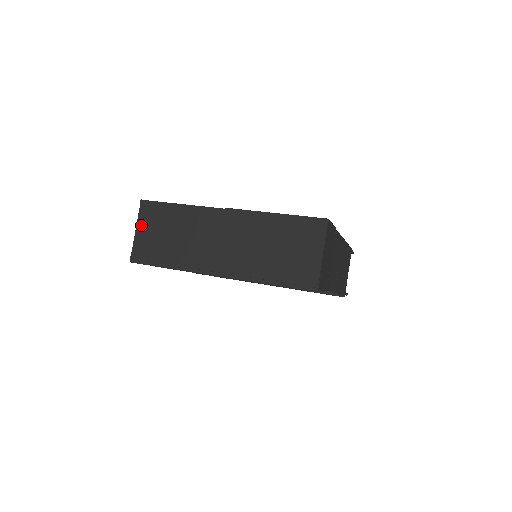
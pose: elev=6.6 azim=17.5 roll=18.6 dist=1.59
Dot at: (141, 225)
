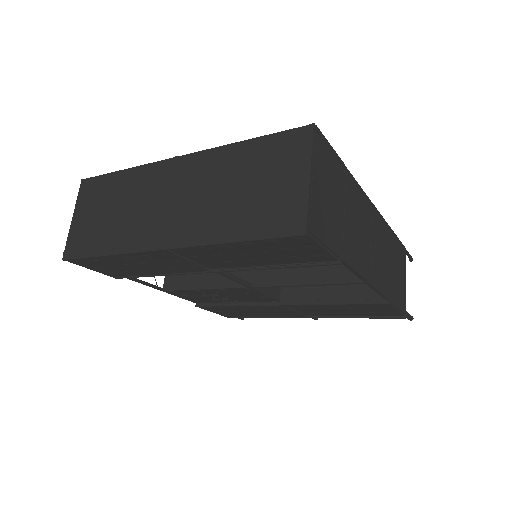
Dot at: (79, 209)
